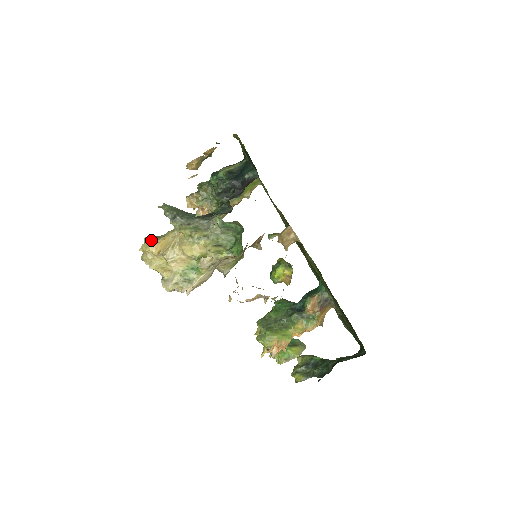
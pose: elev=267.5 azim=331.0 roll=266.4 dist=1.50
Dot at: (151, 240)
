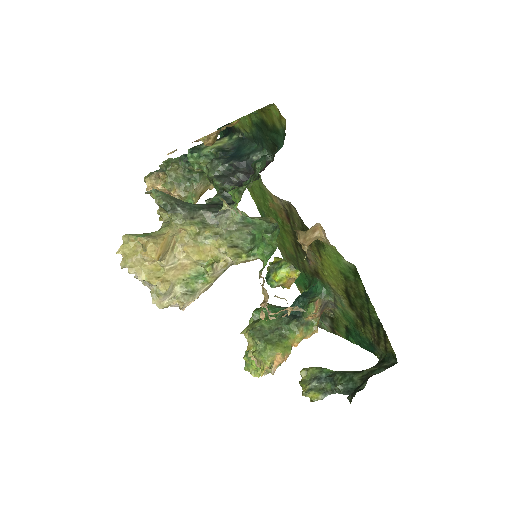
Dot at: (148, 240)
